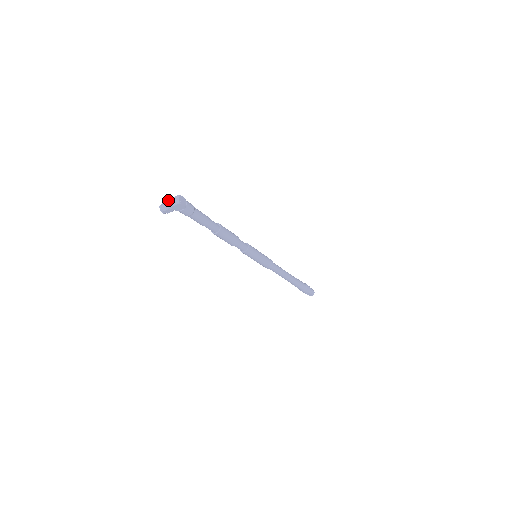
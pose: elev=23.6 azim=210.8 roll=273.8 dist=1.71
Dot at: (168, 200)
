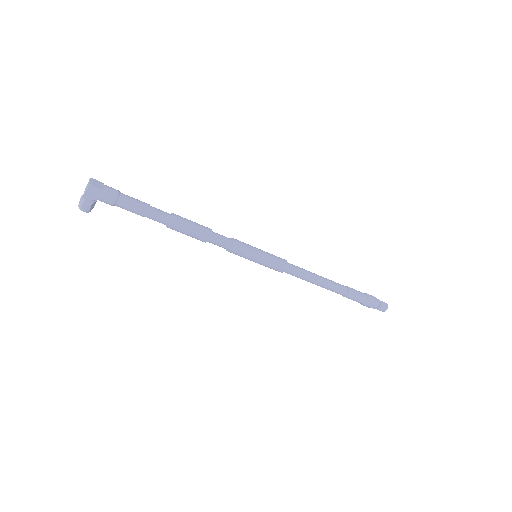
Dot at: occluded
